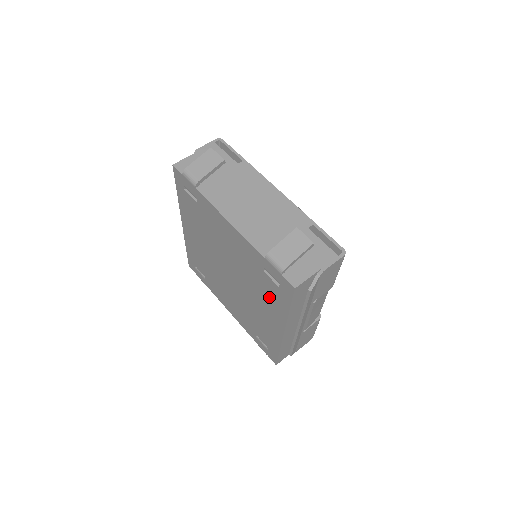
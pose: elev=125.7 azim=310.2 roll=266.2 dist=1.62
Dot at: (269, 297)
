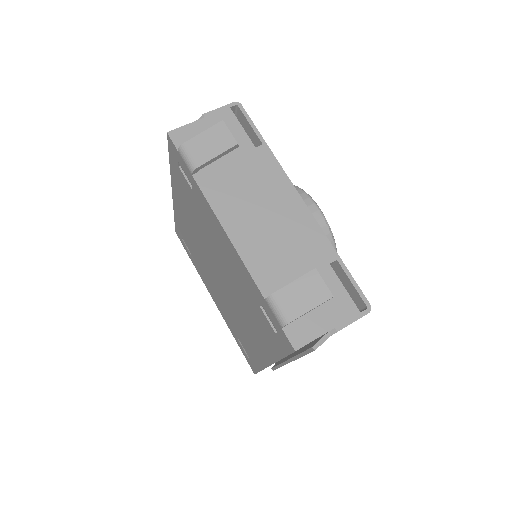
Dot at: (261, 329)
